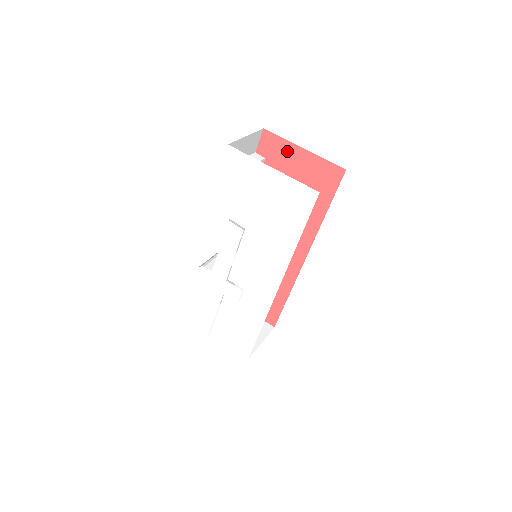
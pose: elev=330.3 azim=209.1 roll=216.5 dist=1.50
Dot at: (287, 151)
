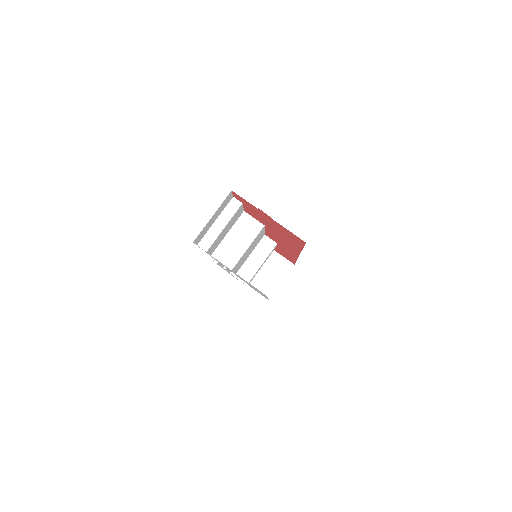
Dot at: (257, 210)
